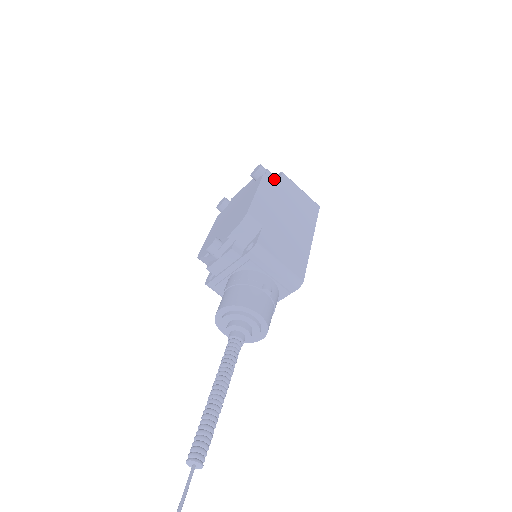
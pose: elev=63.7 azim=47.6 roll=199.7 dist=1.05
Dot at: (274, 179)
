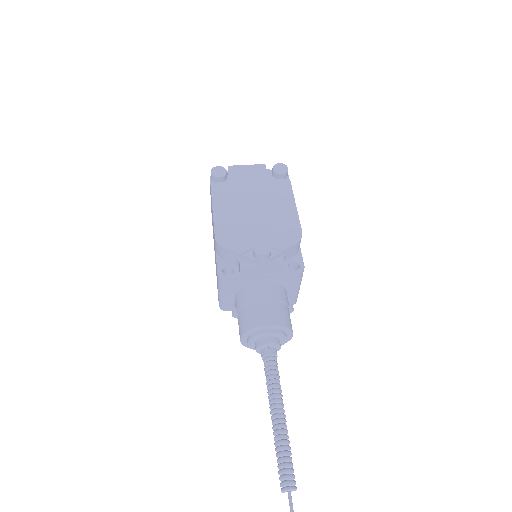
Dot at: occluded
